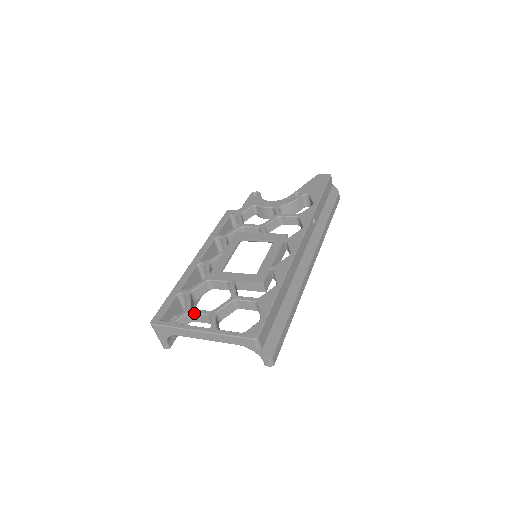
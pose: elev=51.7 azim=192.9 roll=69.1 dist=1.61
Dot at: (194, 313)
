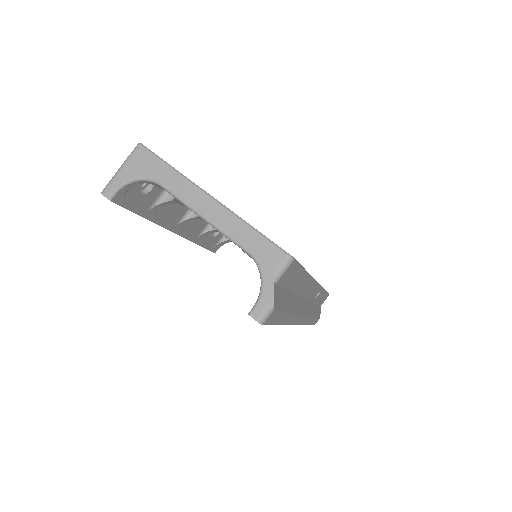
Dot at: occluded
